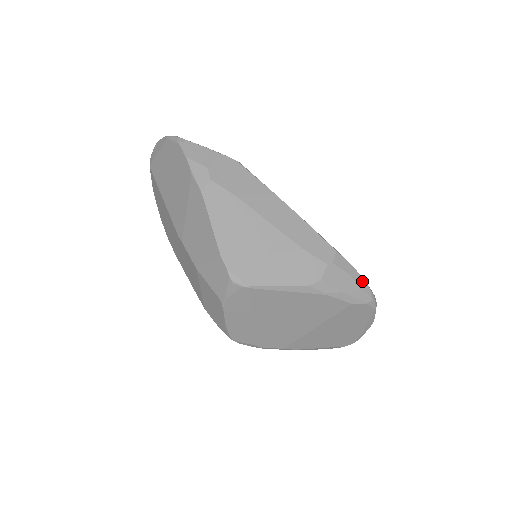
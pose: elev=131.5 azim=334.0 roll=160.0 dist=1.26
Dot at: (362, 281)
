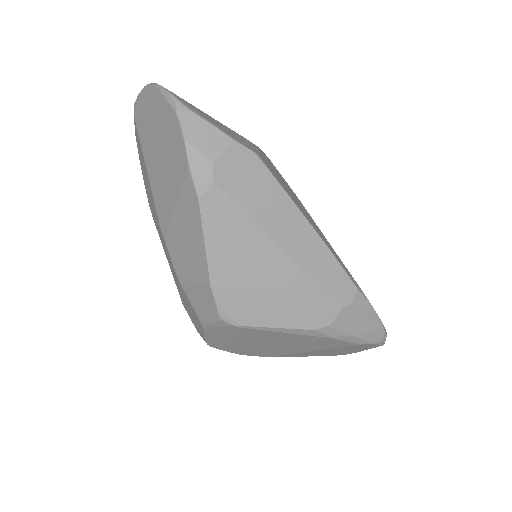
Dot at: (378, 322)
